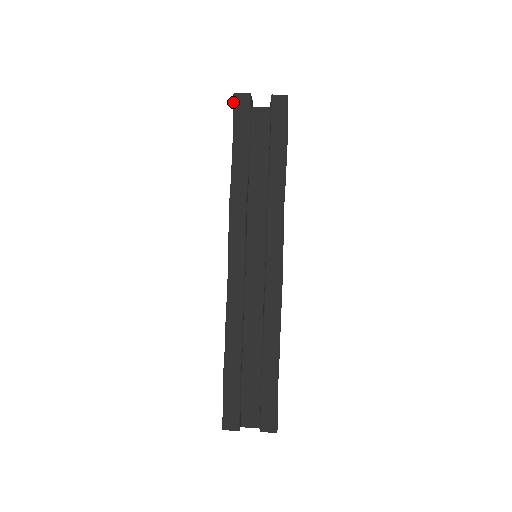
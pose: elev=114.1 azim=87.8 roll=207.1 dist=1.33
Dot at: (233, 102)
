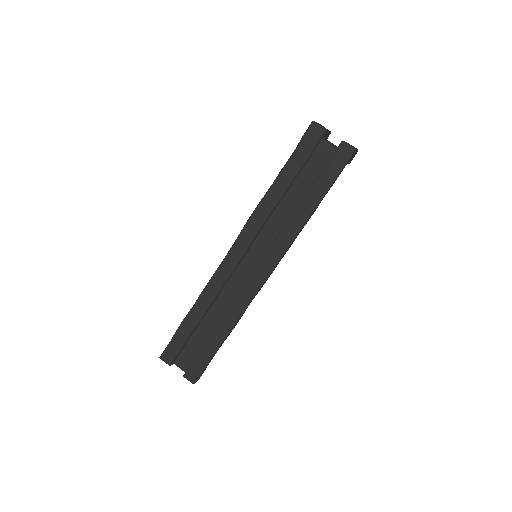
Dot at: (308, 128)
